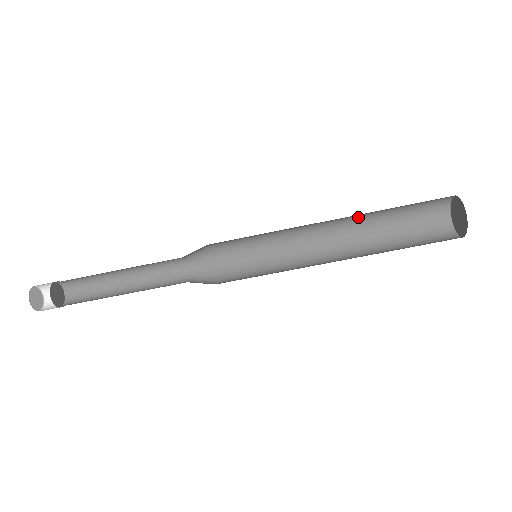
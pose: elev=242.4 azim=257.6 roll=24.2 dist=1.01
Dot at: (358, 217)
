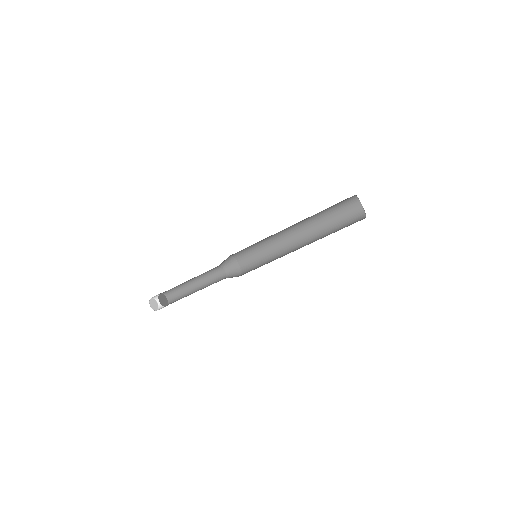
Dot at: (308, 222)
